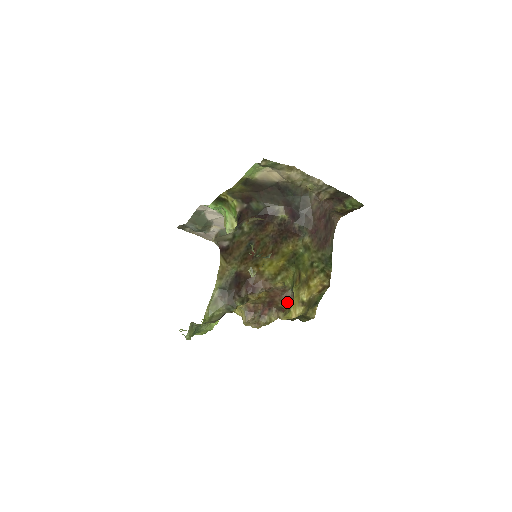
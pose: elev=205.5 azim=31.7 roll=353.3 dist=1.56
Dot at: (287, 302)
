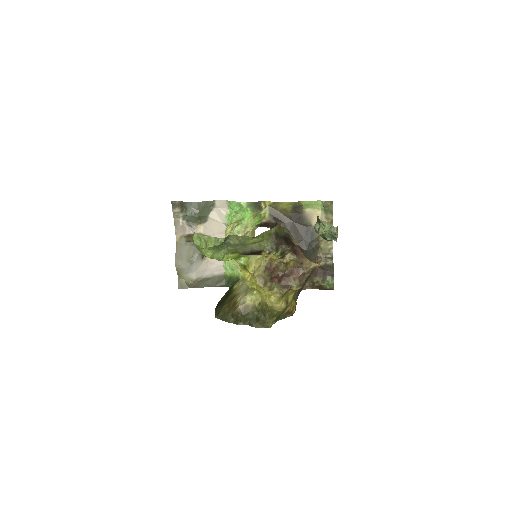
Dot at: (298, 284)
